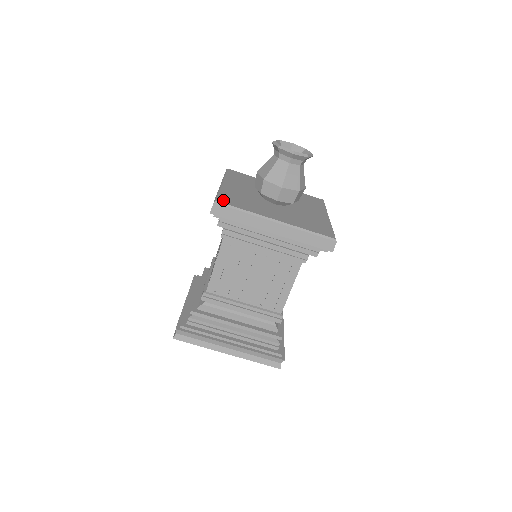
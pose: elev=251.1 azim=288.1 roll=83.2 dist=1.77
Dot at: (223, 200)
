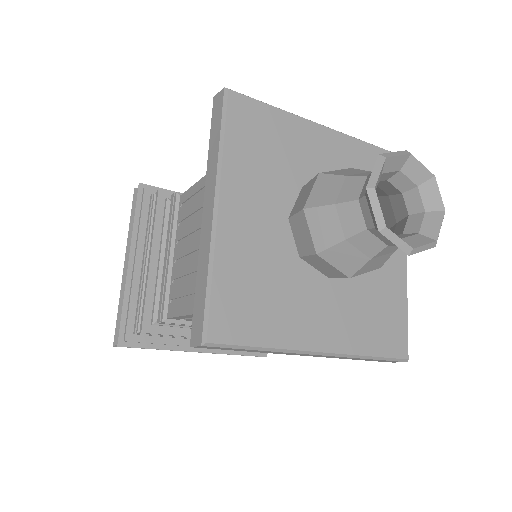
Dot at: (221, 327)
